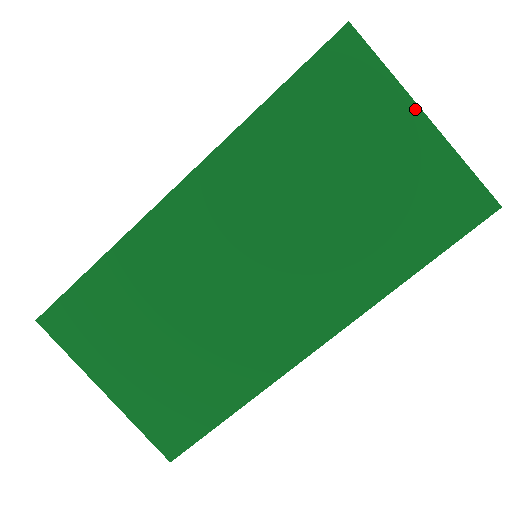
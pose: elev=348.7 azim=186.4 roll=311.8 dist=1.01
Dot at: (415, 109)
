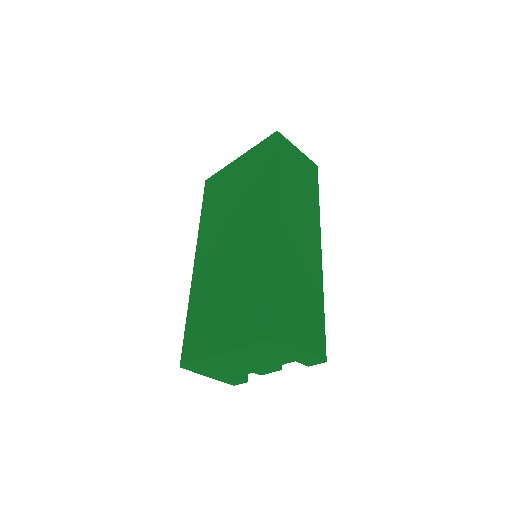
Dot at: (235, 161)
